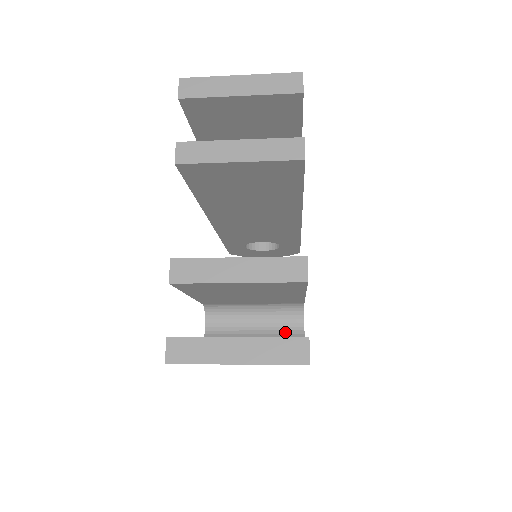
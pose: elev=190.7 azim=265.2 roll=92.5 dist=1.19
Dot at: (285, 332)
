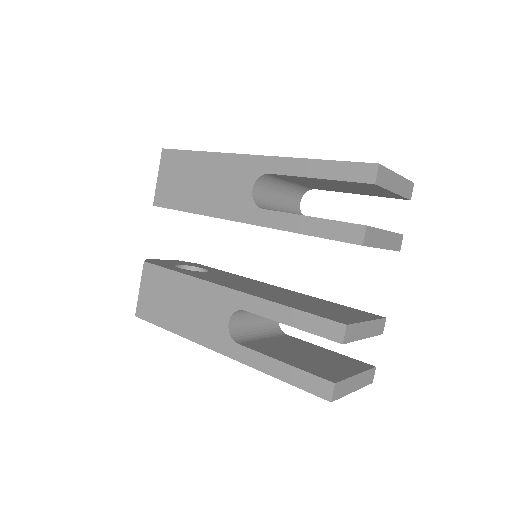
Dot at: (270, 324)
